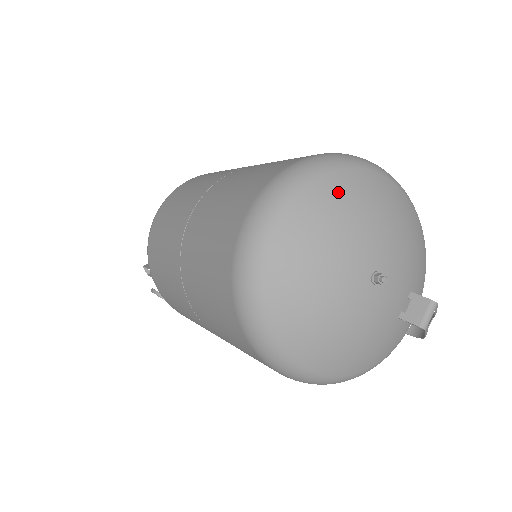
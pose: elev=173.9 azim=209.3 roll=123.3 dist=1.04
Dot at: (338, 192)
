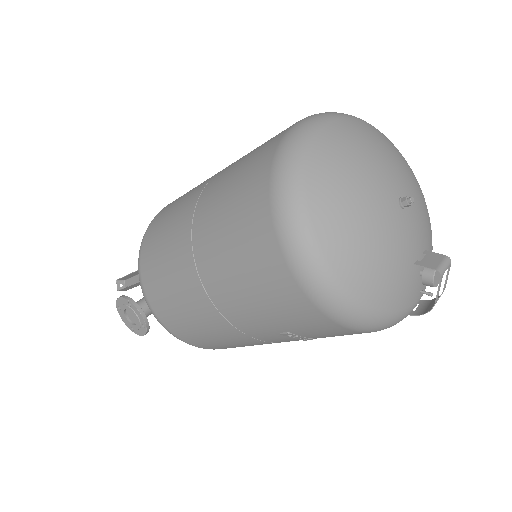
Dot at: (376, 134)
